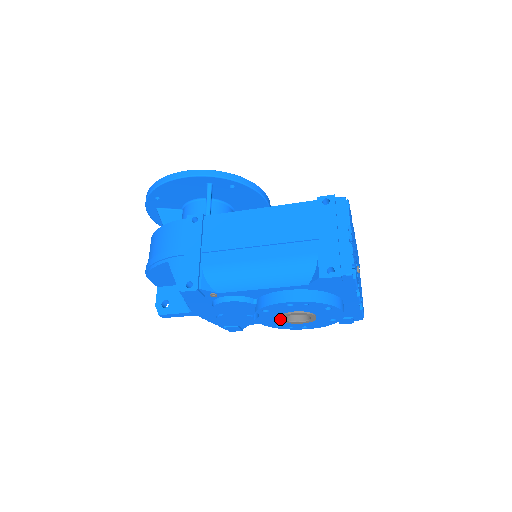
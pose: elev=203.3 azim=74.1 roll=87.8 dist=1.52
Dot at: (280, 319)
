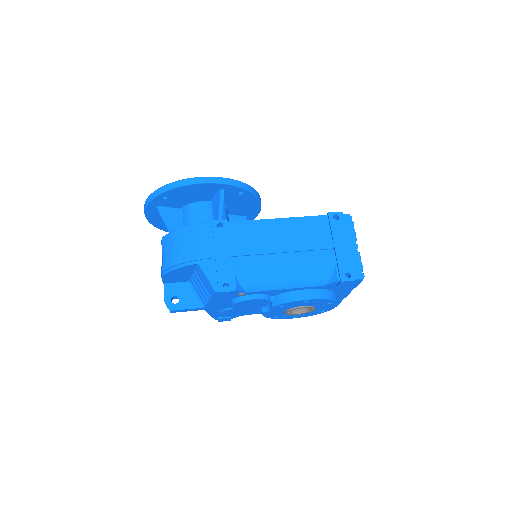
Dot at: (284, 312)
